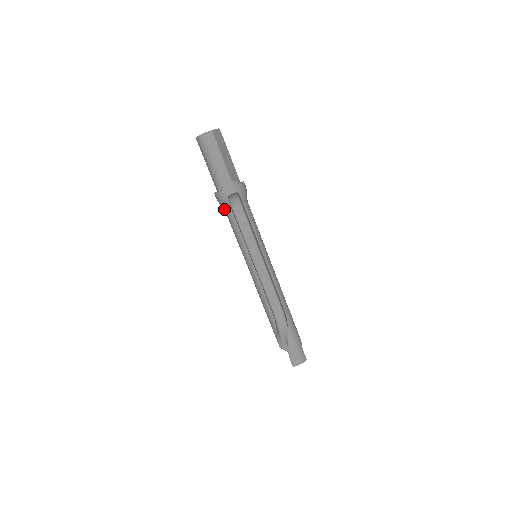
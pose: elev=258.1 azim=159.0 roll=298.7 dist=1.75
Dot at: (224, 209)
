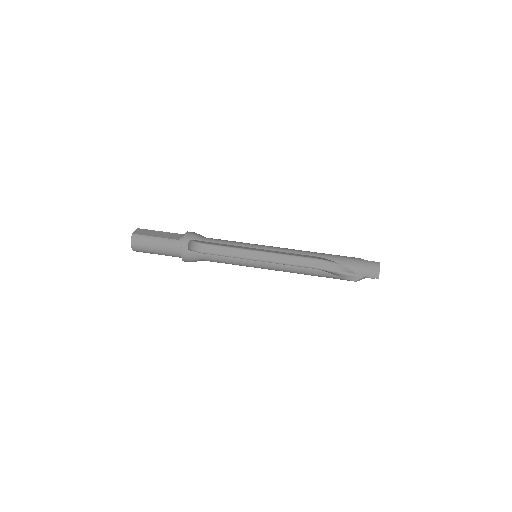
Dot at: (200, 260)
